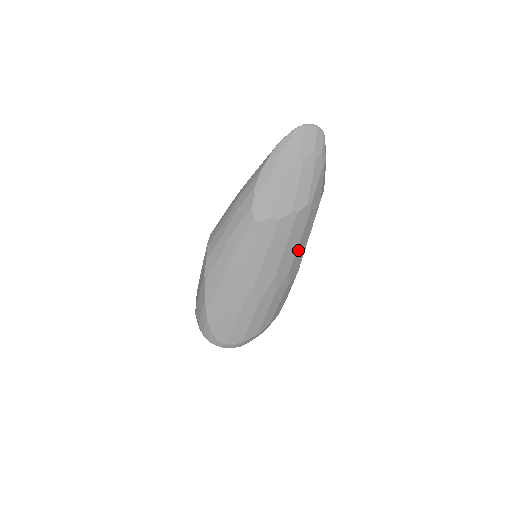
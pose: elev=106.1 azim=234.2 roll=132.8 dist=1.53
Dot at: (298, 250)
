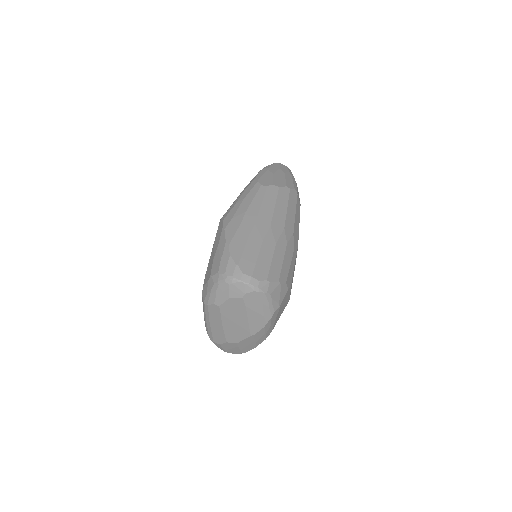
Dot at: (295, 221)
